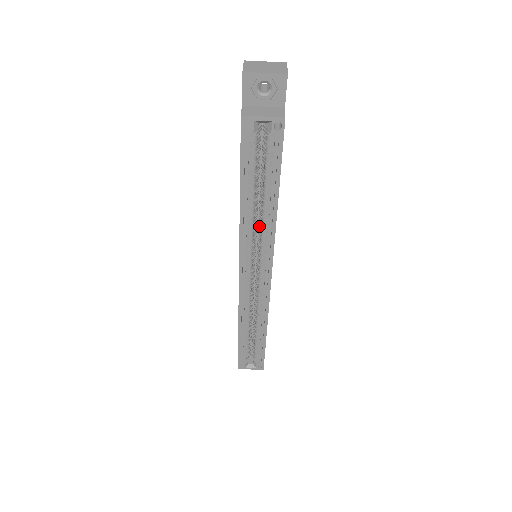
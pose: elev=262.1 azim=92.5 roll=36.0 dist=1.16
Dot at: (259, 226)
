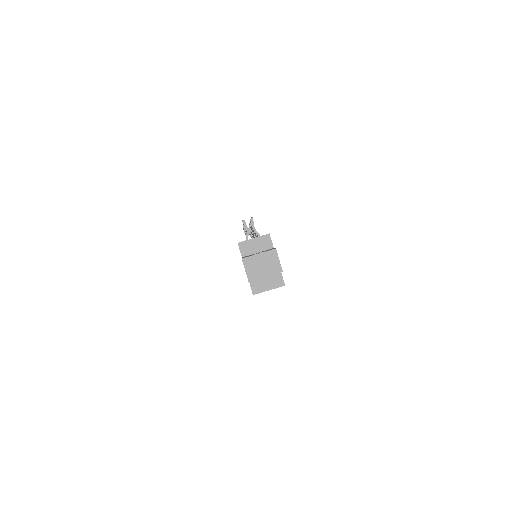
Dot at: occluded
